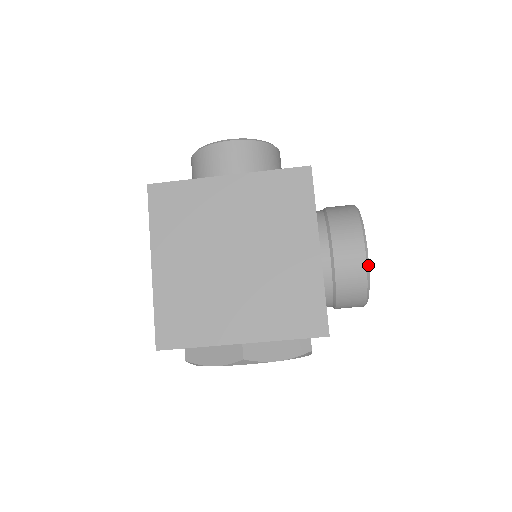
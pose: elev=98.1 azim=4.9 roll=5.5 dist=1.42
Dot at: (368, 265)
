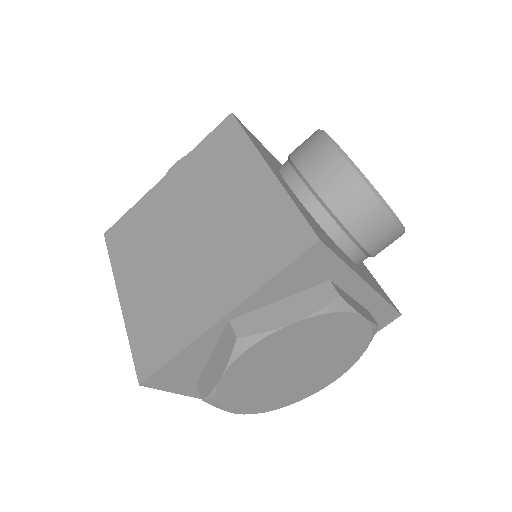
Dot at: (347, 158)
